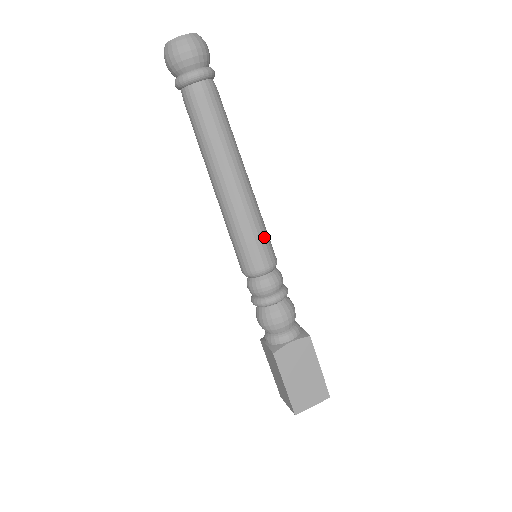
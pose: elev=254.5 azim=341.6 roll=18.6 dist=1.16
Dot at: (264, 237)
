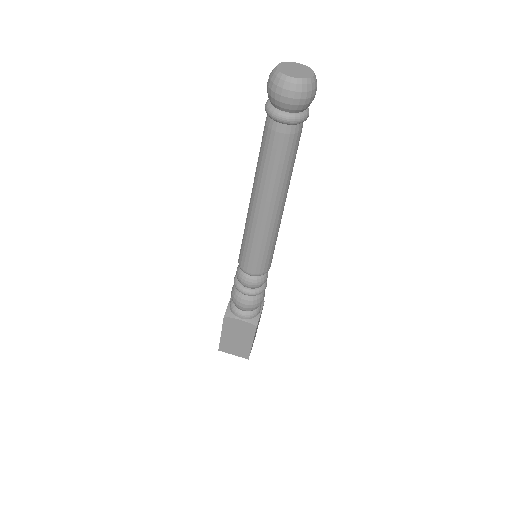
Dot at: occluded
